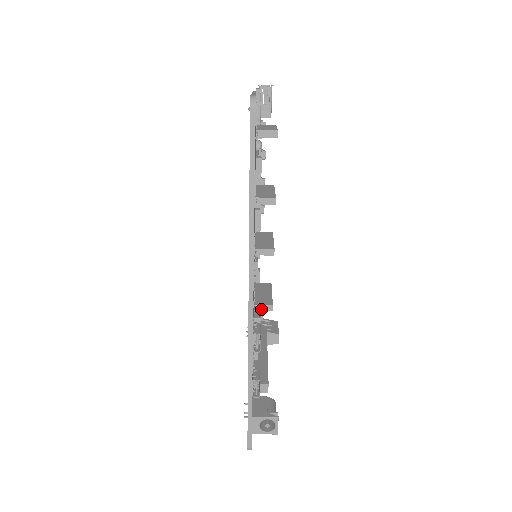
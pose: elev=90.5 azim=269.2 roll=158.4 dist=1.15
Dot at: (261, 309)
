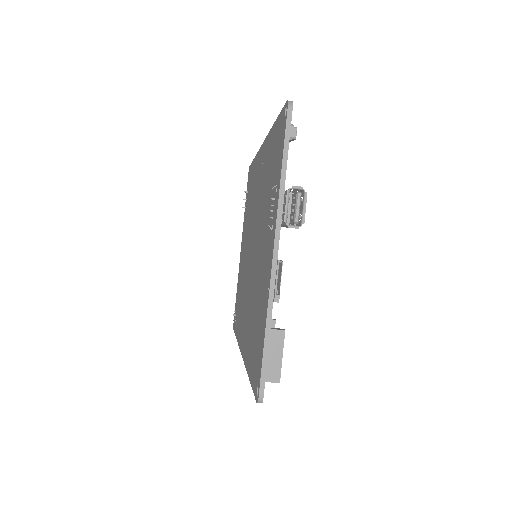
Dot at: occluded
